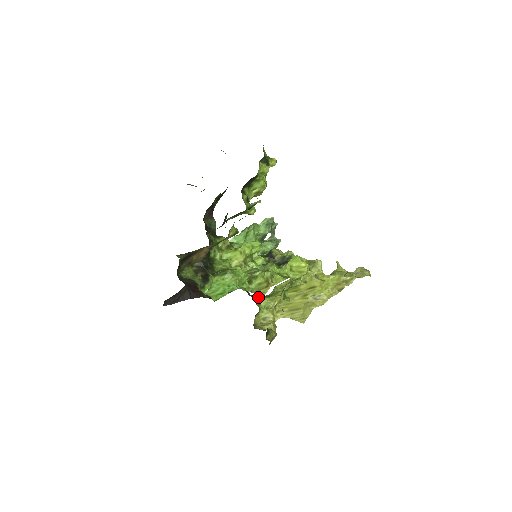
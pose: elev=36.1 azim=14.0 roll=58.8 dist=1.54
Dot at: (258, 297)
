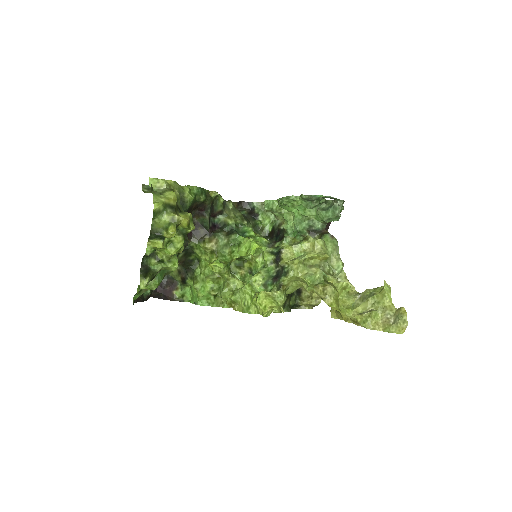
Dot at: occluded
